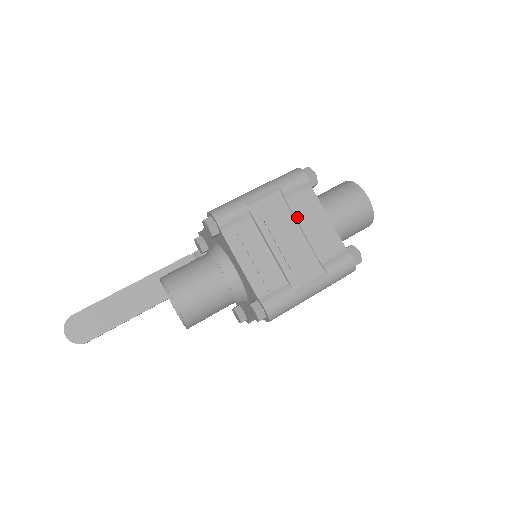
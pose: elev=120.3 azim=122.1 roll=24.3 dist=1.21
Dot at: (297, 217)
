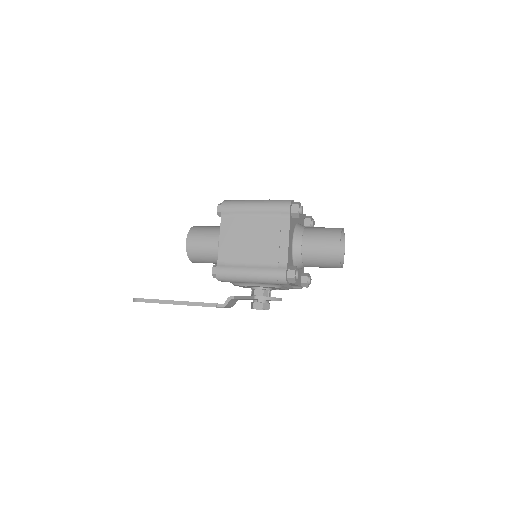
Dot at: occluded
